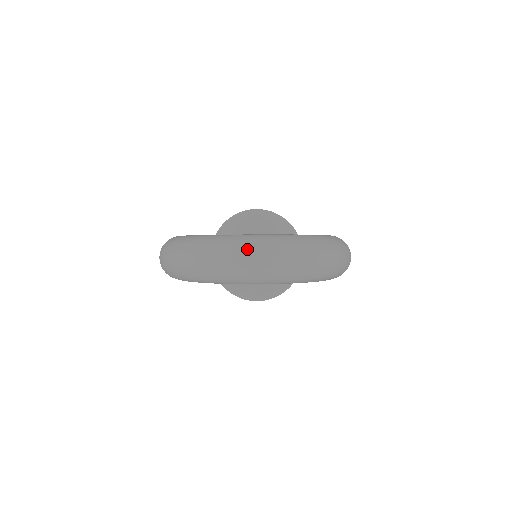
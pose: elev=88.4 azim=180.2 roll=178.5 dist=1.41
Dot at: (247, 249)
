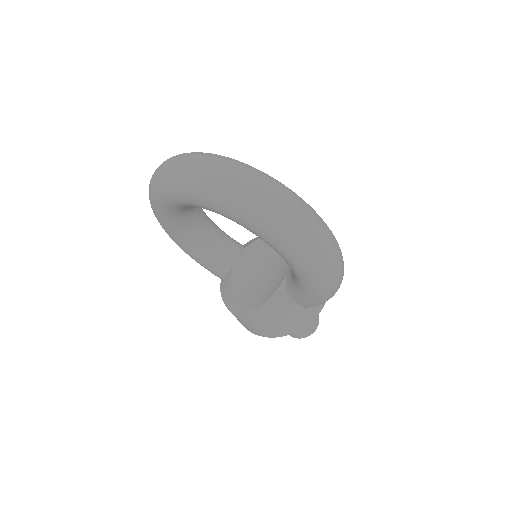
Dot at: (194, 154)
